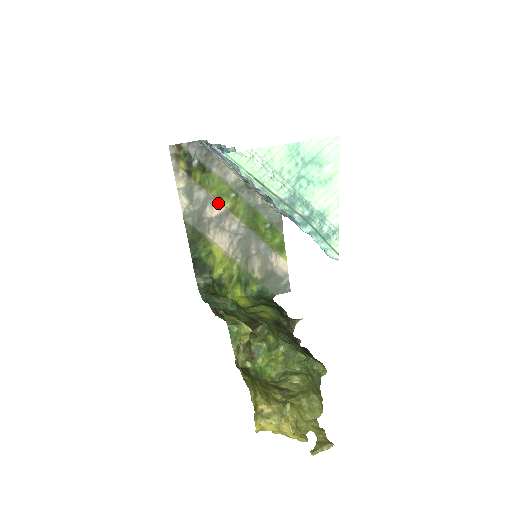
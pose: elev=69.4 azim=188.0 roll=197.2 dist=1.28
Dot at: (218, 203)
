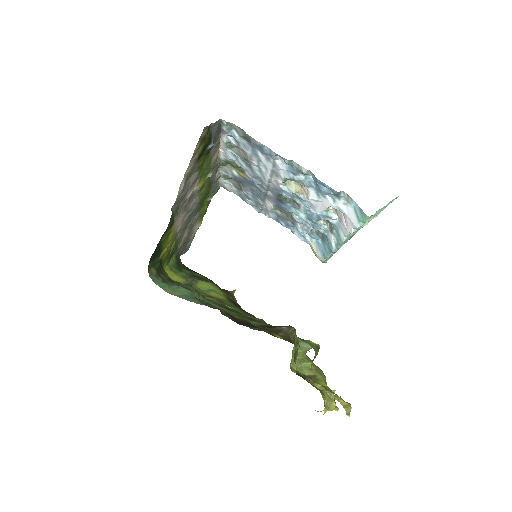
Dot at: (197, 184)
